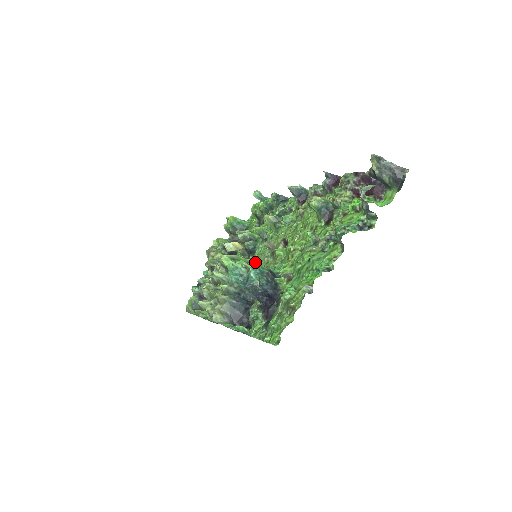
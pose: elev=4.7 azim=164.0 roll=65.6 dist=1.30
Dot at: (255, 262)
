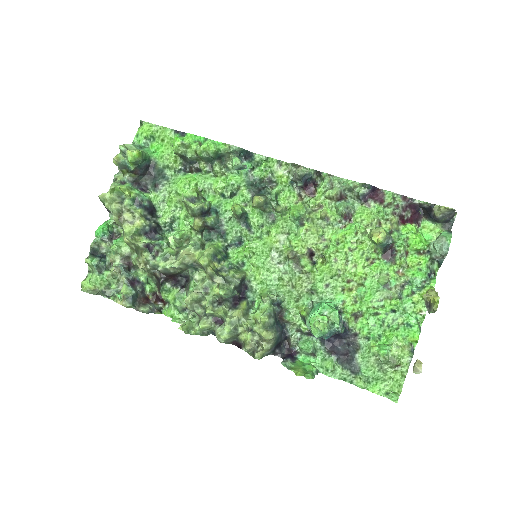
Dot at: (338, 315)
